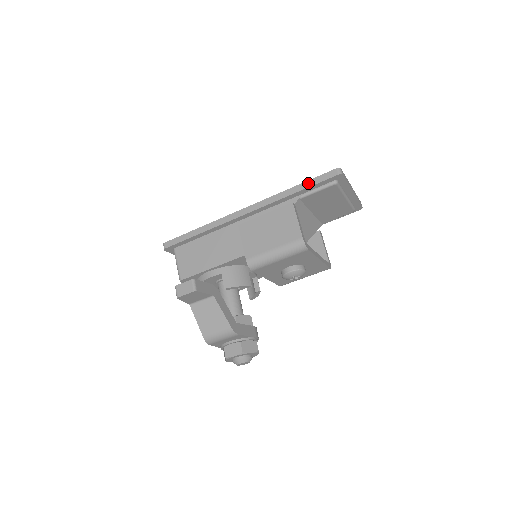
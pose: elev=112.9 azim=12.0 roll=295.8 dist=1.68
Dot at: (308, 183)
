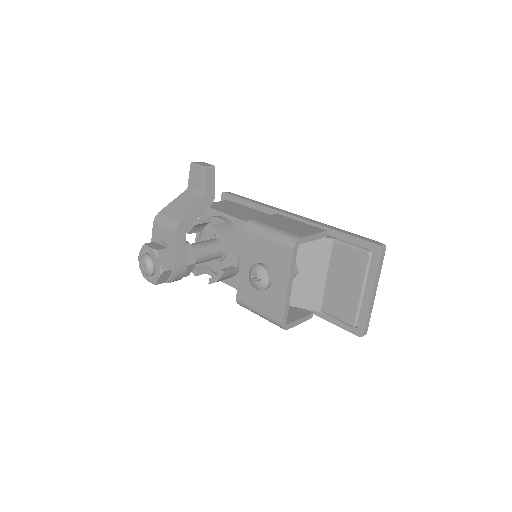
Dot at: (353, 234)
